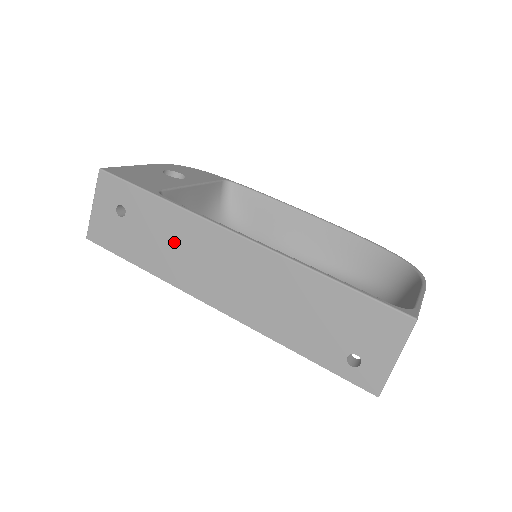
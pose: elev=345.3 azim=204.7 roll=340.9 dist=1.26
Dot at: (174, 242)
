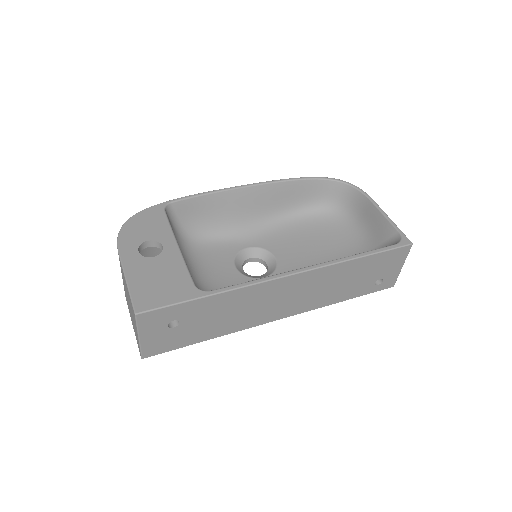
Dot at: (235, 310)
